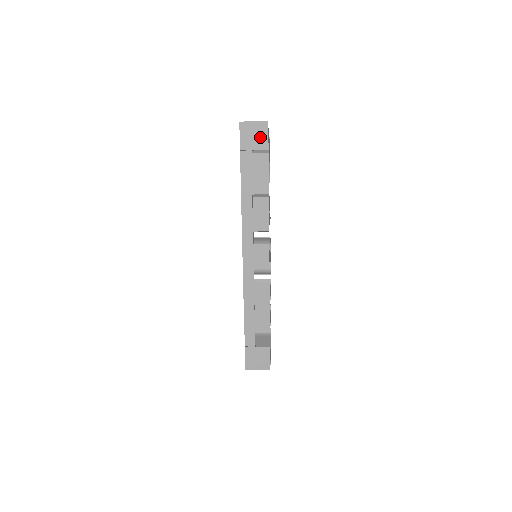
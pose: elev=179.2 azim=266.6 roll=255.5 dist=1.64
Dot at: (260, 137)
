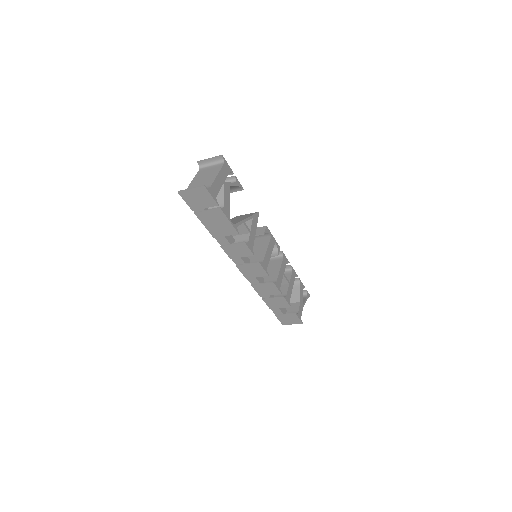
Dot at: (204, 198)
